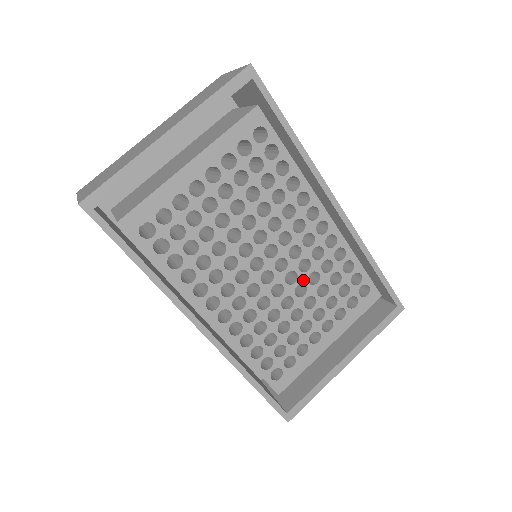
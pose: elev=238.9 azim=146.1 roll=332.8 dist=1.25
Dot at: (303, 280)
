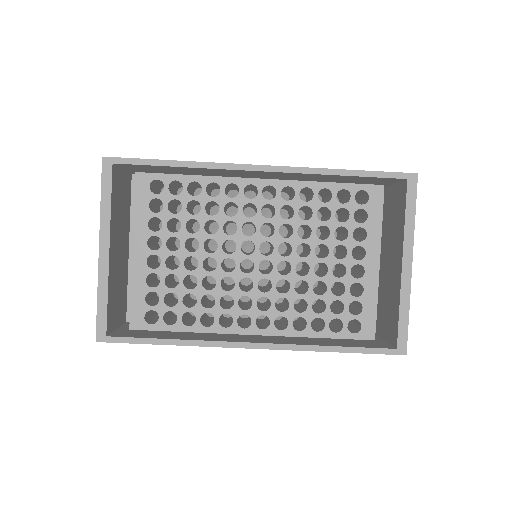
Dot at: (297, 242)
